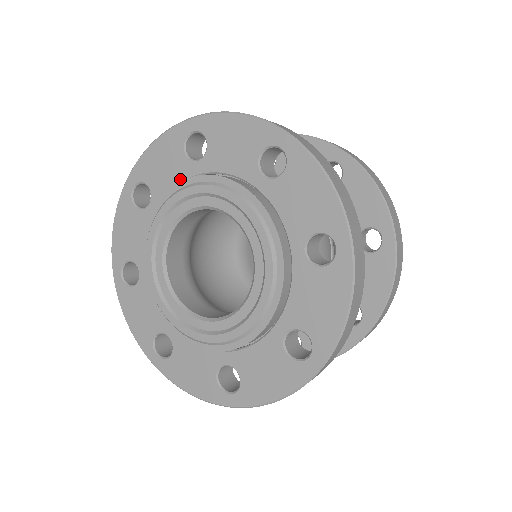
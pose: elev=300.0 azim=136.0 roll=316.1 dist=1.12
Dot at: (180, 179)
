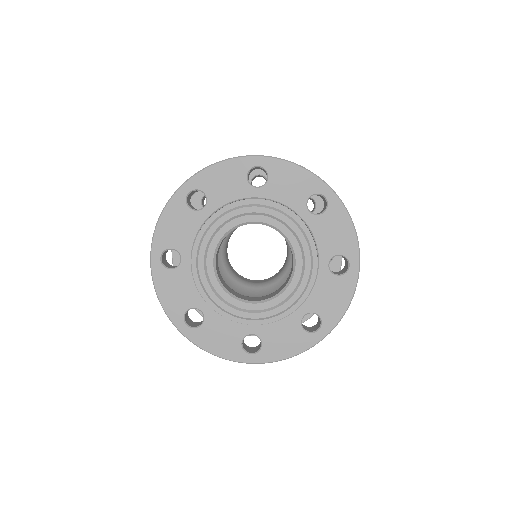
Dot at: (197, 227)
